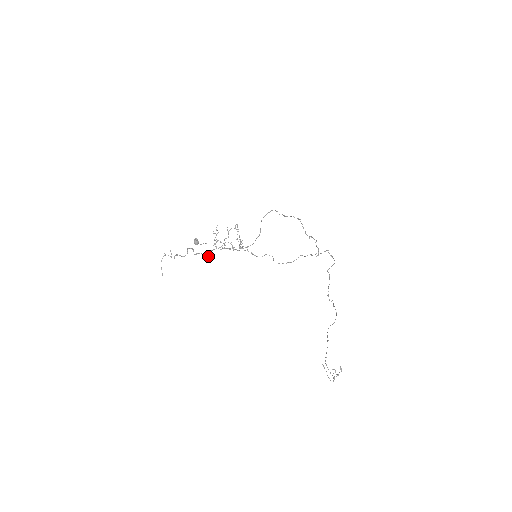
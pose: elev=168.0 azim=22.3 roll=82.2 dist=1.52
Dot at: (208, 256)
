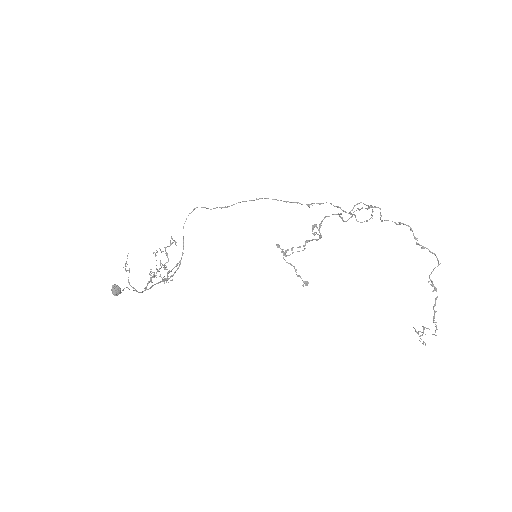
Dot at: (320, 235)
